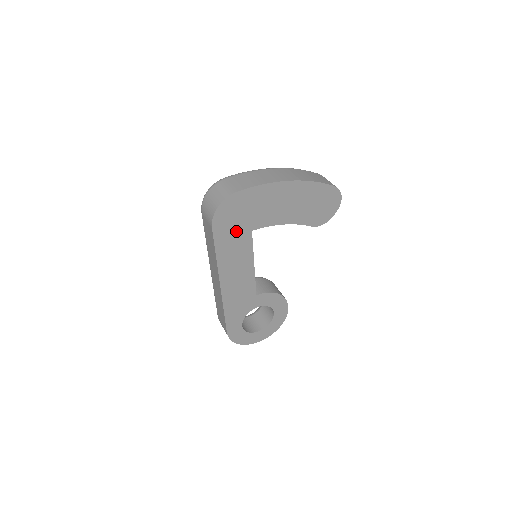
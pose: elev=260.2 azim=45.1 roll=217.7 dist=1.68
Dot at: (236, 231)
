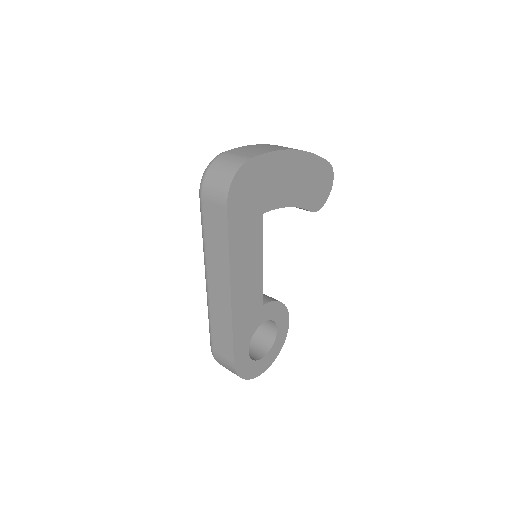
Dot at: (249, 213)
